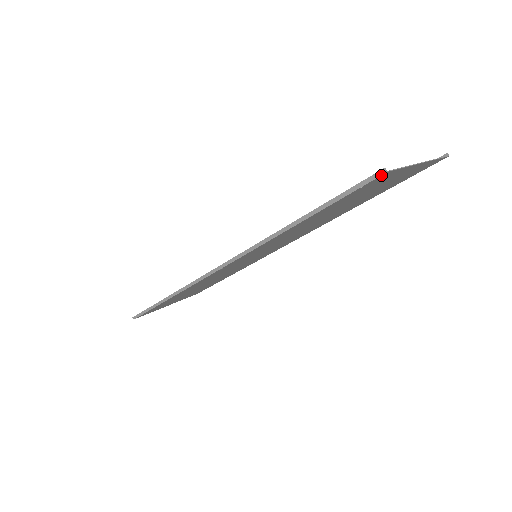
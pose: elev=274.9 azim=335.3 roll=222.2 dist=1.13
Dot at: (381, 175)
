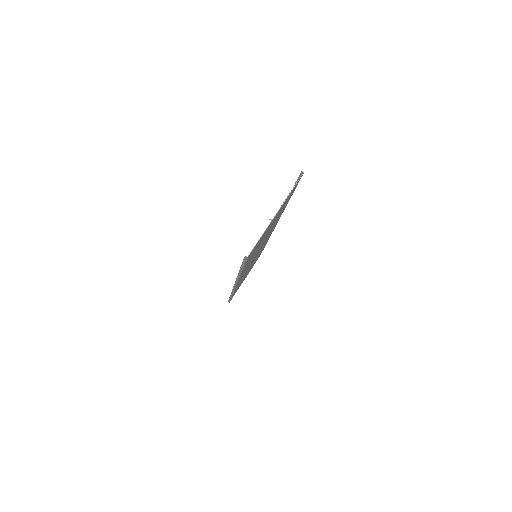
Dot at: (247, 258)
